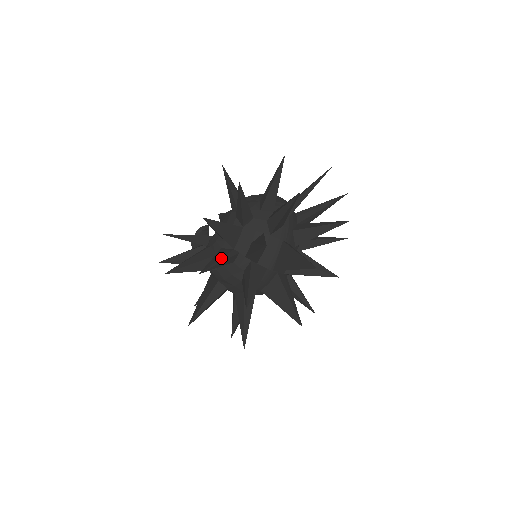
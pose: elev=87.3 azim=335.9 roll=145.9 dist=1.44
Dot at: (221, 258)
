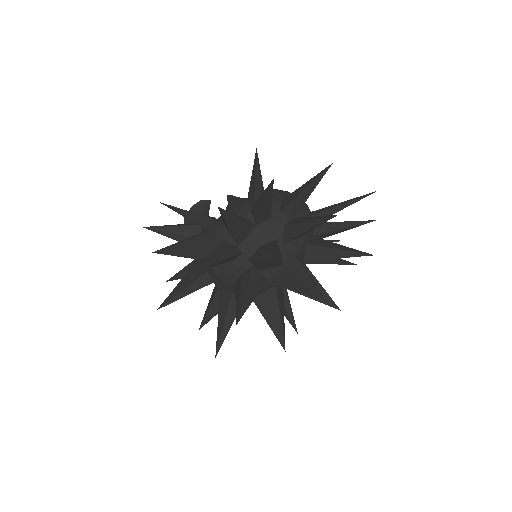
Dot at: (222, 255)
